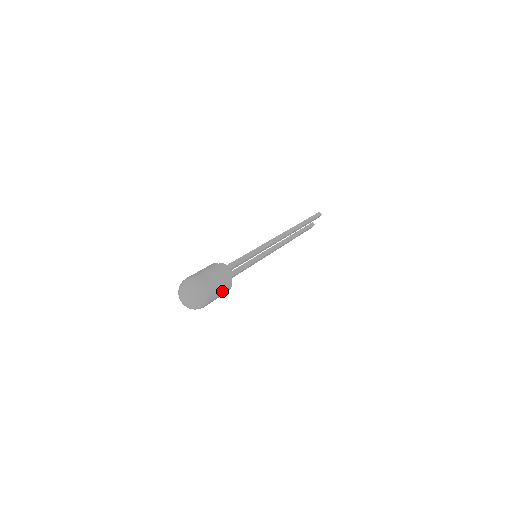
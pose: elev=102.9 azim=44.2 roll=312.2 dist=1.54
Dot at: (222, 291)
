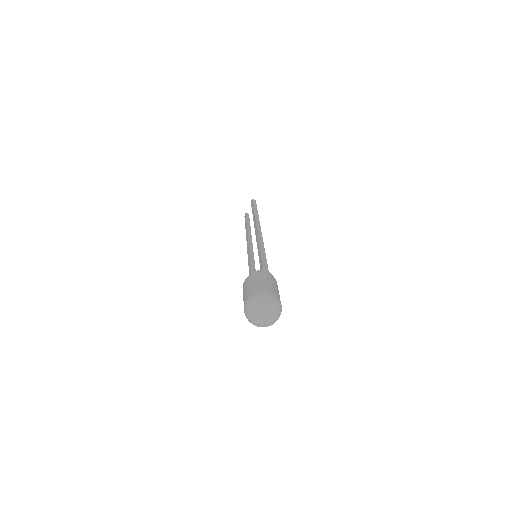
Dot at: occluded
